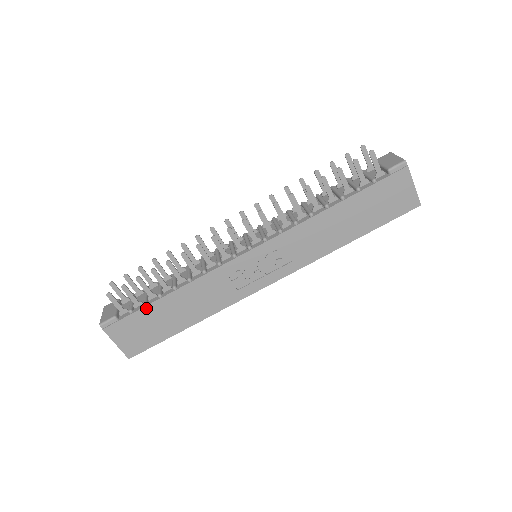
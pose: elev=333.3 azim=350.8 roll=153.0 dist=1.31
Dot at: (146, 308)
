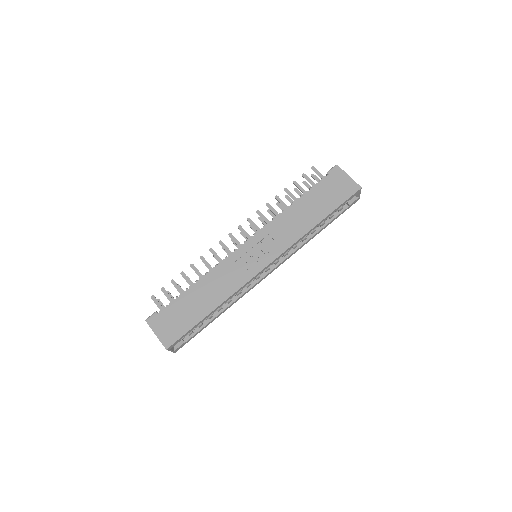
Dot at: (177, 300)
